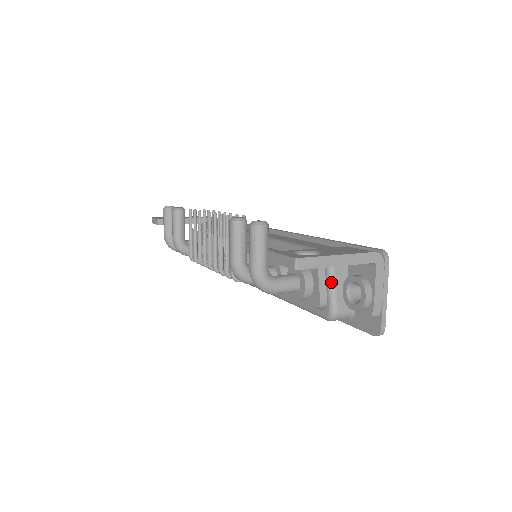
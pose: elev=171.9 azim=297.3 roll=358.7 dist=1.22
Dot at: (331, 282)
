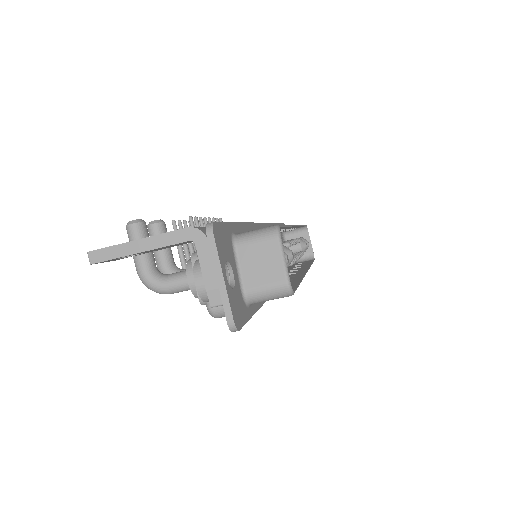
Dot at: occluded
